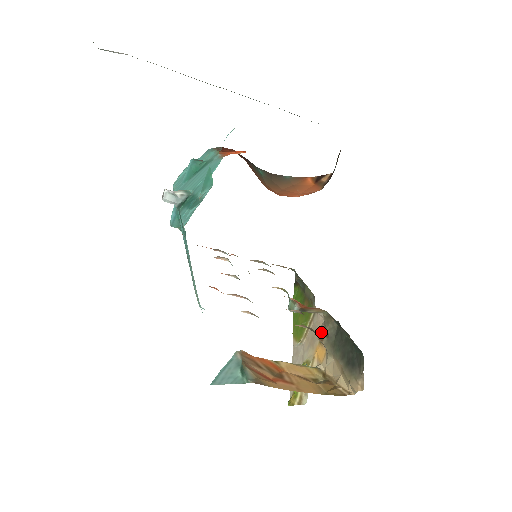
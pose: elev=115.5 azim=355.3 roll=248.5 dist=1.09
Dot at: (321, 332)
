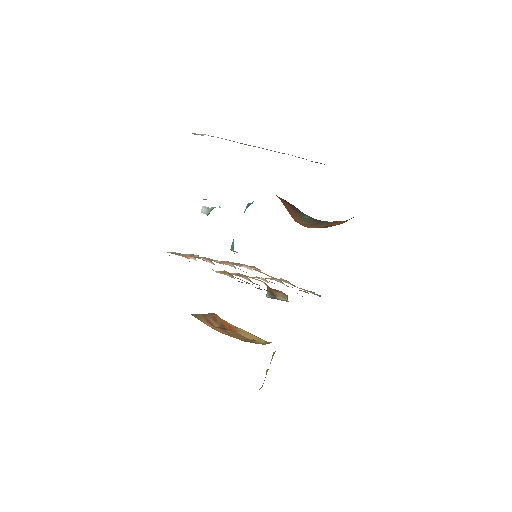
Dot at: occluded
